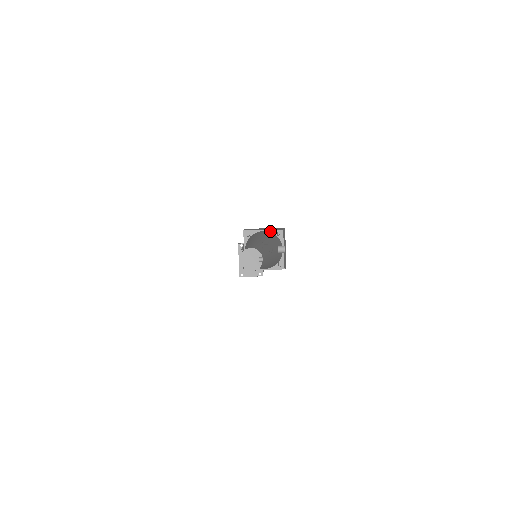
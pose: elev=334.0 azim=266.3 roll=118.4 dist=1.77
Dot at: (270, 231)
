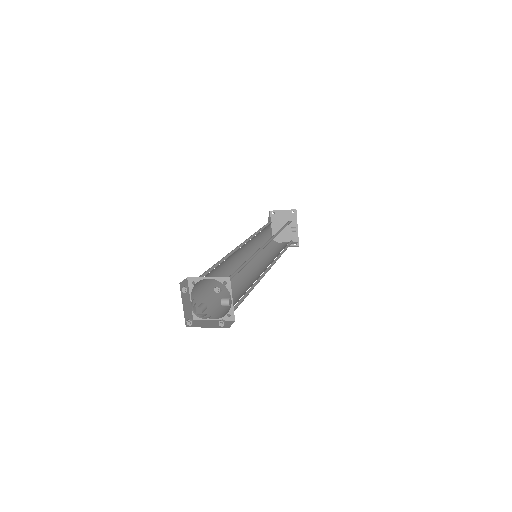
Dot at: (216, 279)
